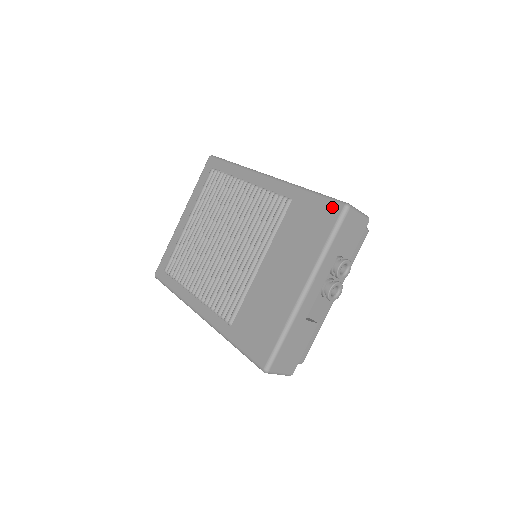
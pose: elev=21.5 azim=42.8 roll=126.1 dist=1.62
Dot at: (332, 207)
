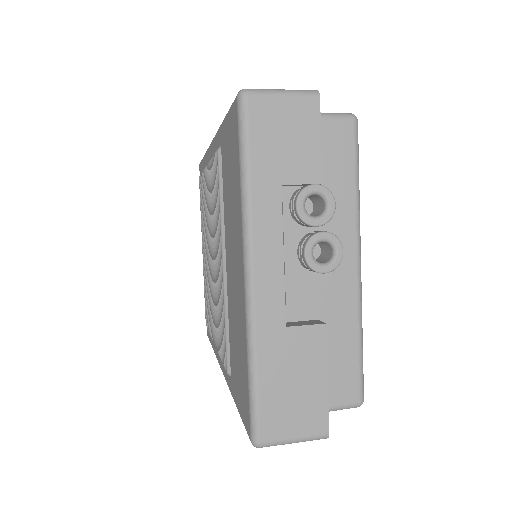
Dot at: (233, 114)
